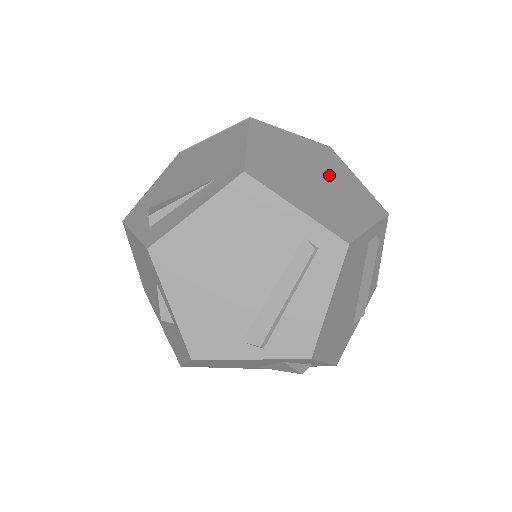
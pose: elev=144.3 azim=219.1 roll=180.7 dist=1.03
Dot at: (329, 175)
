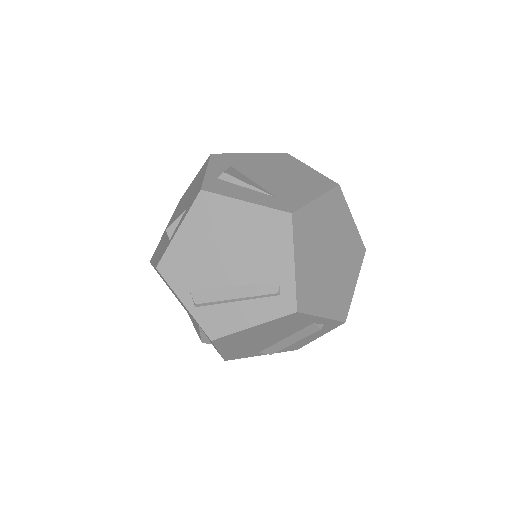
Dot at: (340, 265)
